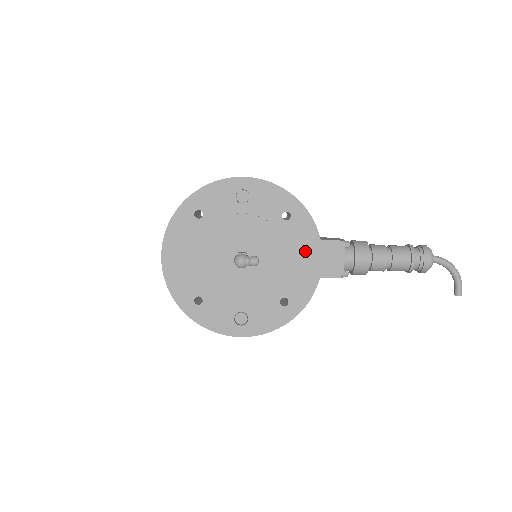
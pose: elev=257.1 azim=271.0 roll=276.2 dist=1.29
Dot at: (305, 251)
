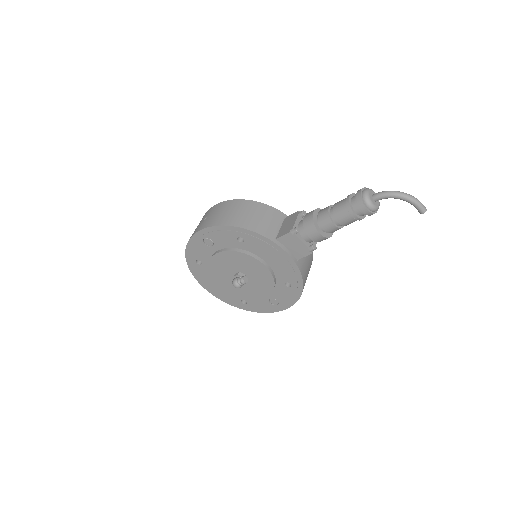
Dot at: (271, 253)
